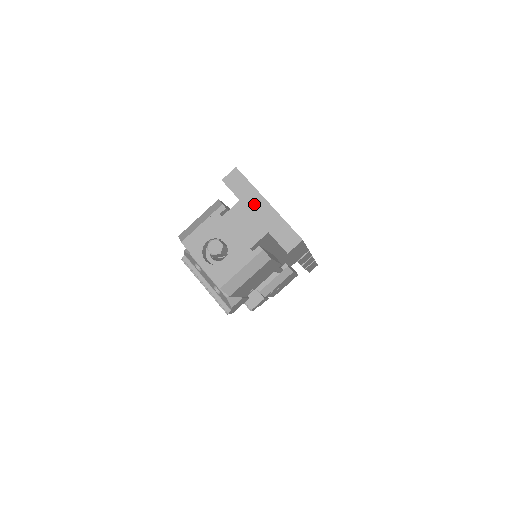
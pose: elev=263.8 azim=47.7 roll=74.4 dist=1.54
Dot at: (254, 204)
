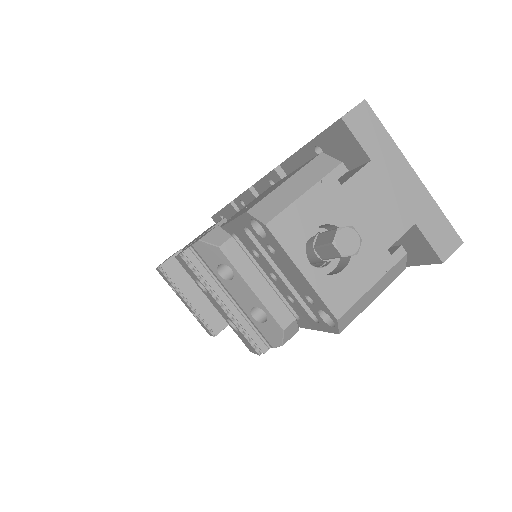
Dot at: (394, 171)
